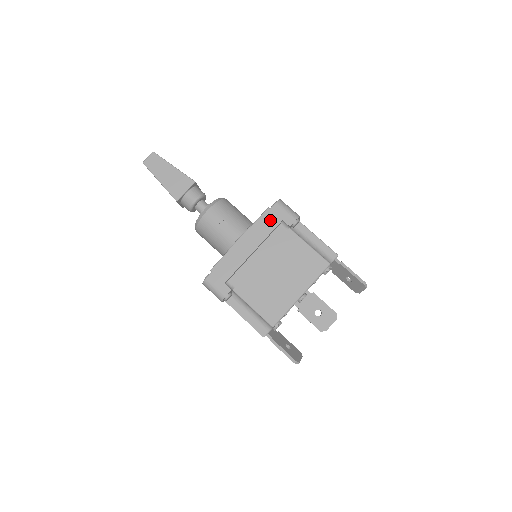
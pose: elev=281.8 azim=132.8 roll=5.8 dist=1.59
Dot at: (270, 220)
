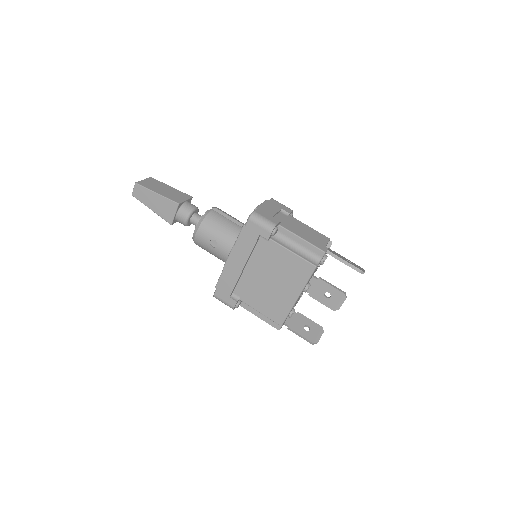
Dot at: (249, 237)
